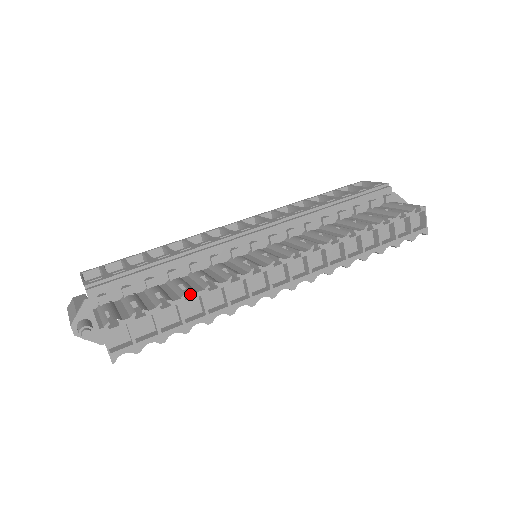
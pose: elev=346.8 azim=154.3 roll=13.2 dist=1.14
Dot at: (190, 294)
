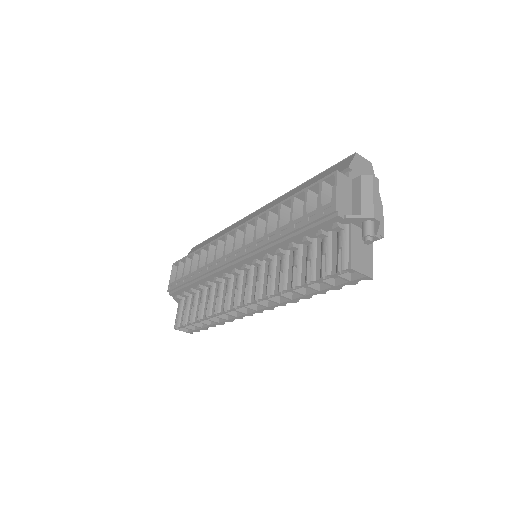
Dot at: (204, 314)
